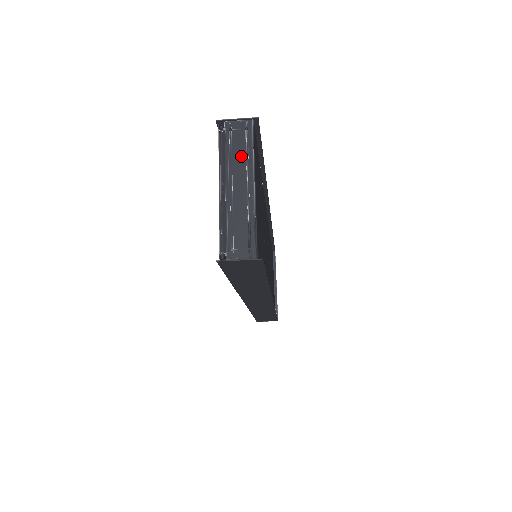
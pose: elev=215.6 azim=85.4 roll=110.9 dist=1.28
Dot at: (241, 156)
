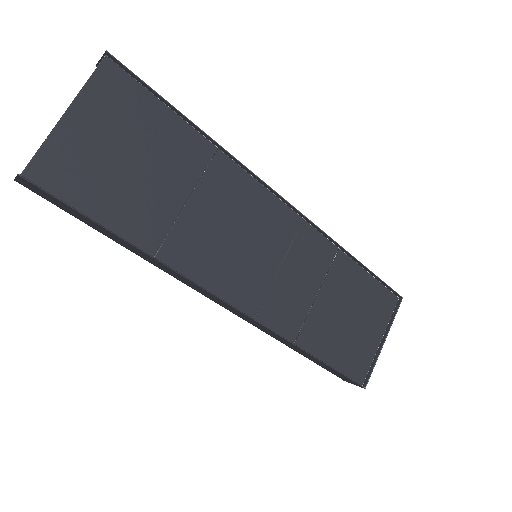
Dot at: occluded
